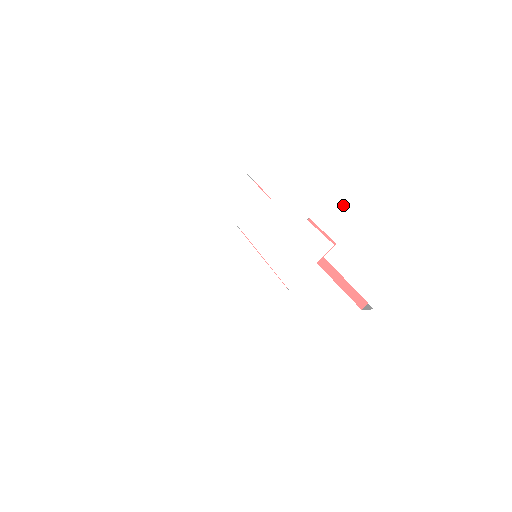
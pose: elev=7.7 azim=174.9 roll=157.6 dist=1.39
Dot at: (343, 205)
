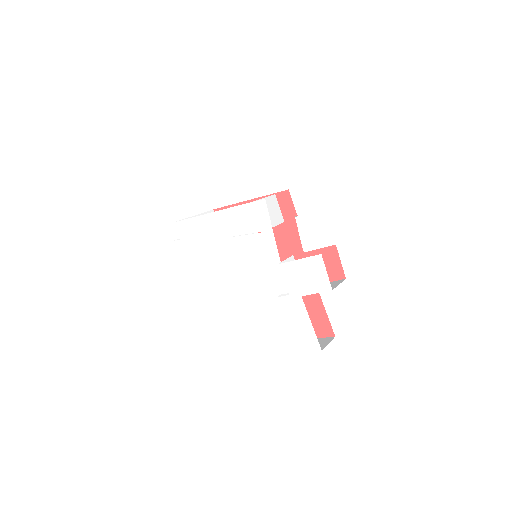
Dot at: (307, 270)
